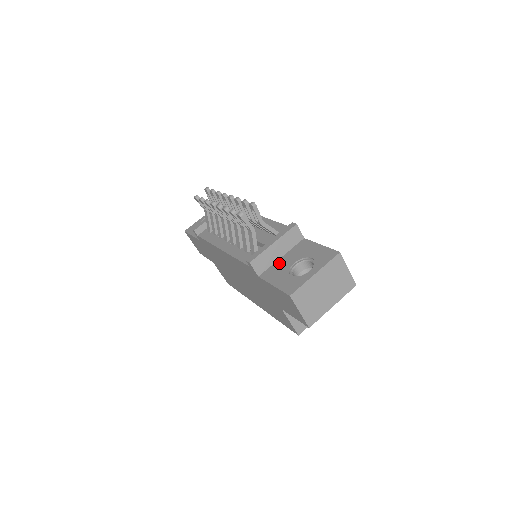
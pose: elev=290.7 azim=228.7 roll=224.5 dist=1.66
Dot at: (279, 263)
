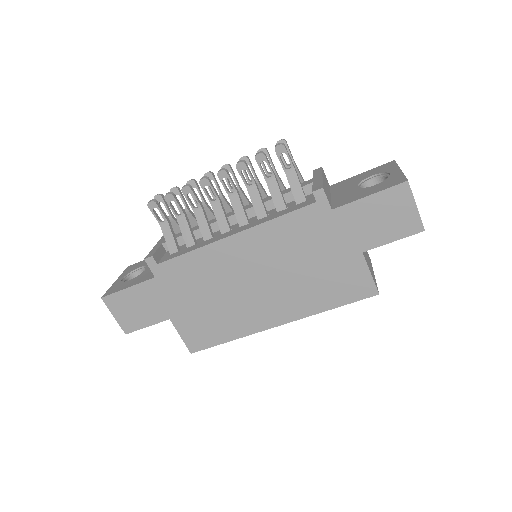
Dot at: (338, 196)
